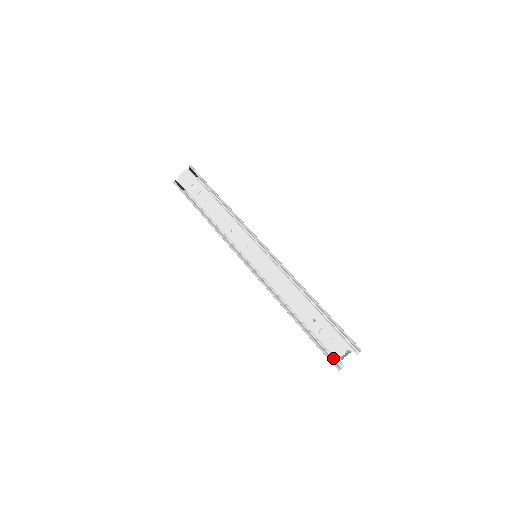
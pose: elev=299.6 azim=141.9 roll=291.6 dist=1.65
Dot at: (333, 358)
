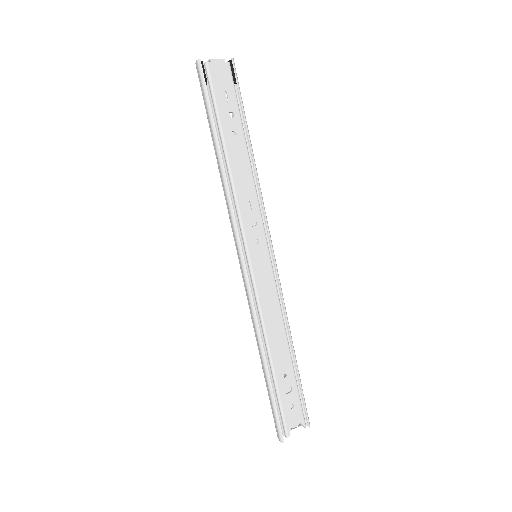
Dot at: occluded
